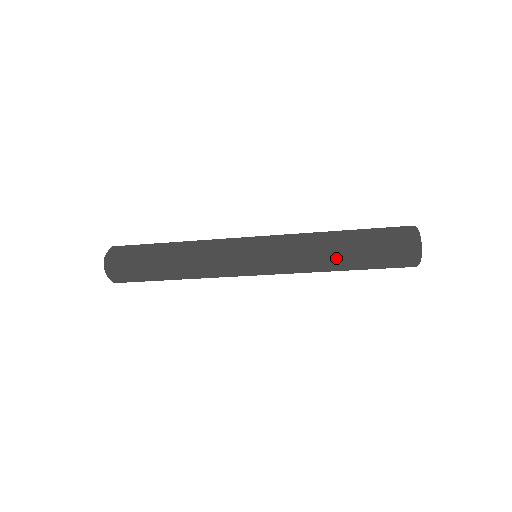
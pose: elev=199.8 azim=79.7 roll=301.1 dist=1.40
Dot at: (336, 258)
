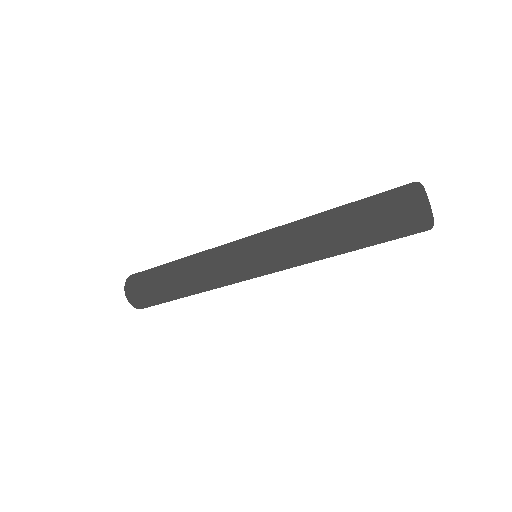
Dot at: (337, 253)
